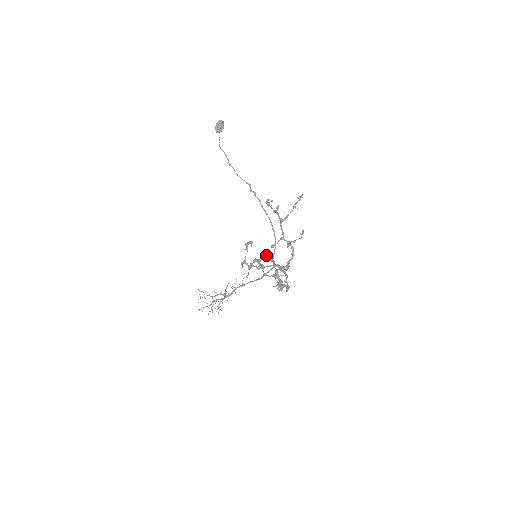
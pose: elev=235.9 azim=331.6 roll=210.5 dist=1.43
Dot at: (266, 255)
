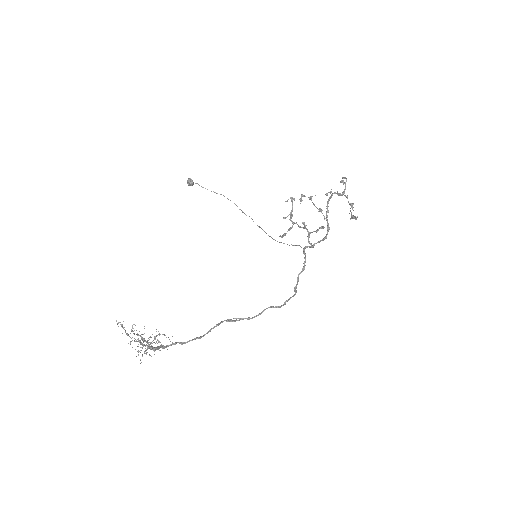
Dot at: (329, 200)
